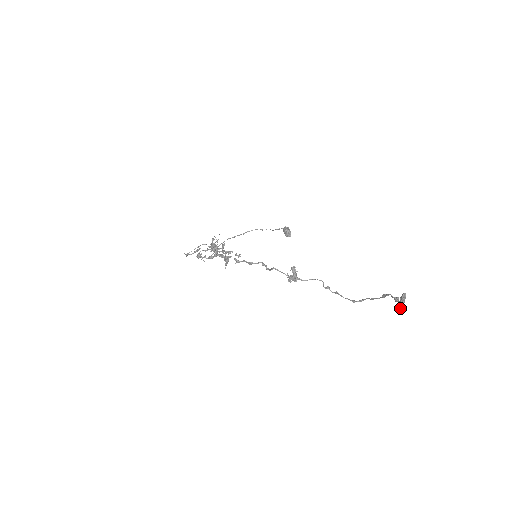
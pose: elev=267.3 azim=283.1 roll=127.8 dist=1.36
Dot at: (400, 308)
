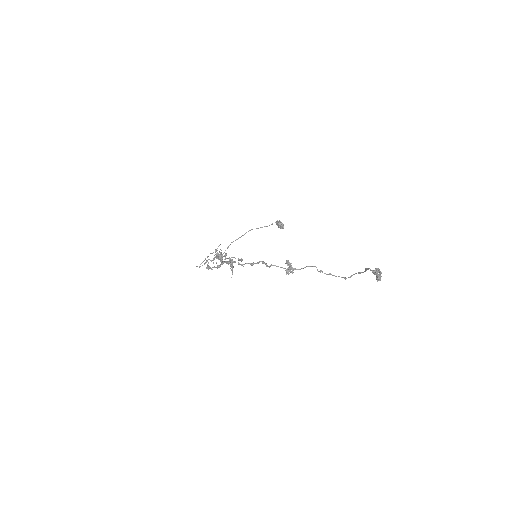
Dot at: (378, 280)
